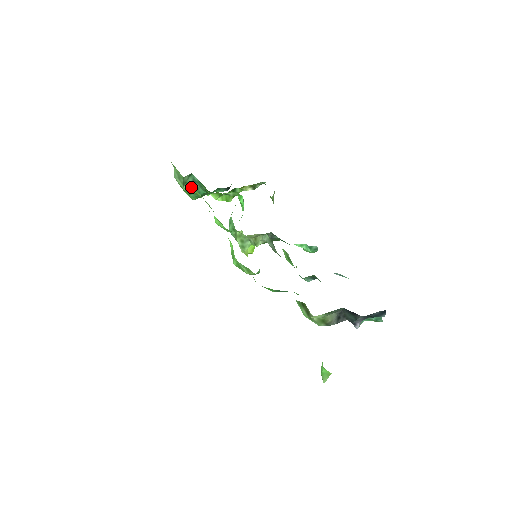
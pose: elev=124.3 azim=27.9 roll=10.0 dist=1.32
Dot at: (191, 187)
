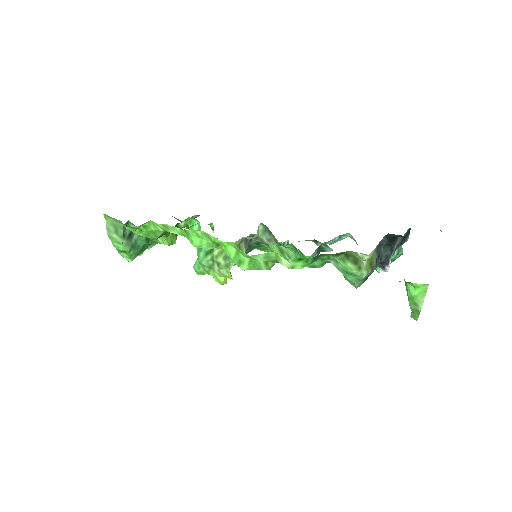
Dot at: (146, 222)
